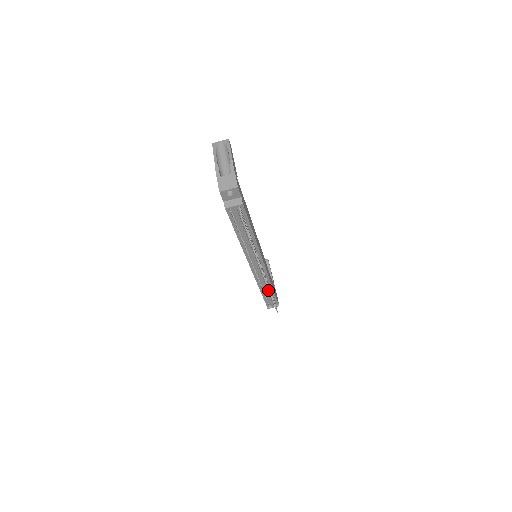
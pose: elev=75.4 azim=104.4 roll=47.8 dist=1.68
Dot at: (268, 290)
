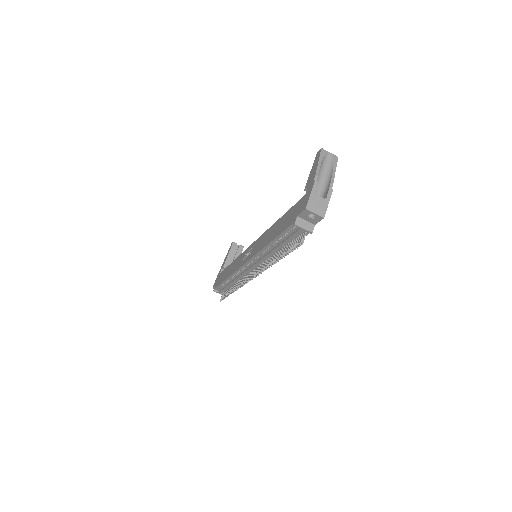
Dot at: occluded
